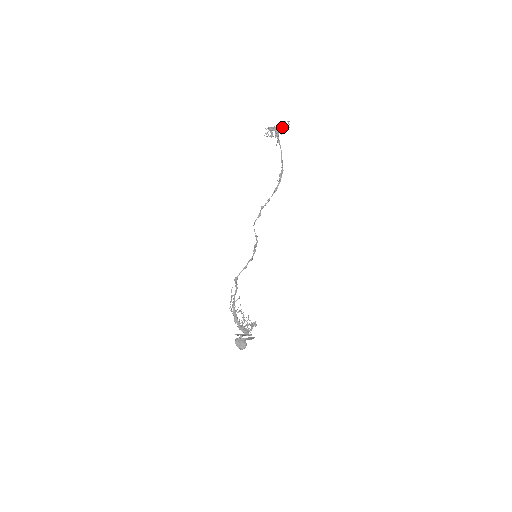
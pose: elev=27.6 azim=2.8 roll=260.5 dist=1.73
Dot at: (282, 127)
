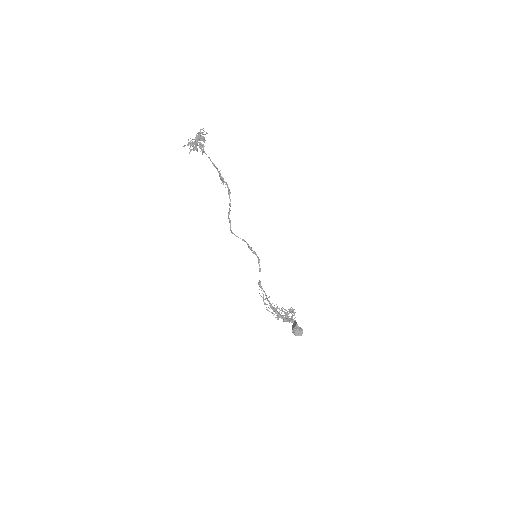
Dot at: (201, 136)
